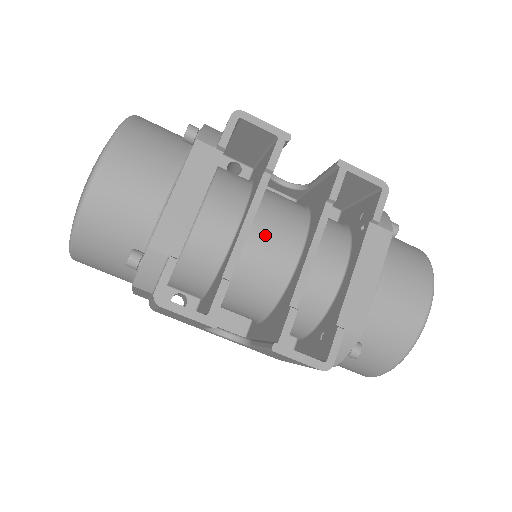
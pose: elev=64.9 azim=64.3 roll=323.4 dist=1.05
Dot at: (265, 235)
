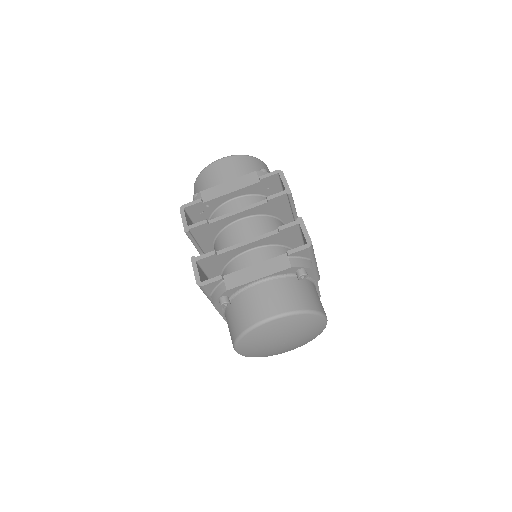
Dot at: (245, 226)
